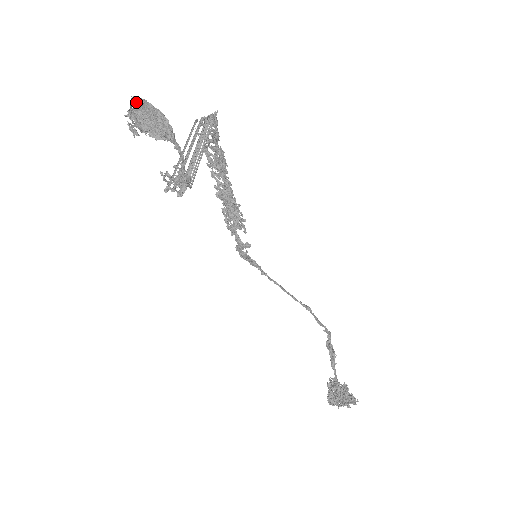
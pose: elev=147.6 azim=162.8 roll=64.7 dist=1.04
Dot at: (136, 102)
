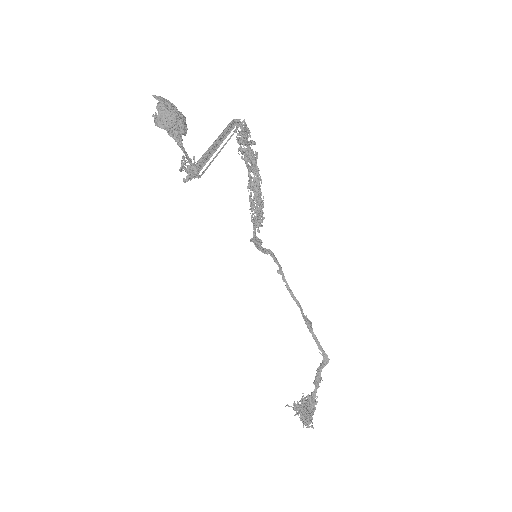
Dot at: (161, 99)
